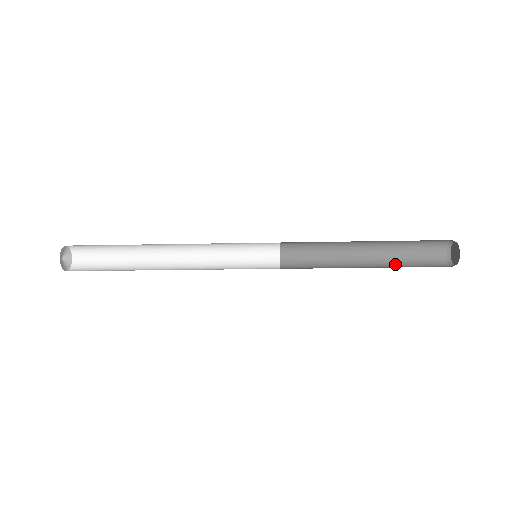
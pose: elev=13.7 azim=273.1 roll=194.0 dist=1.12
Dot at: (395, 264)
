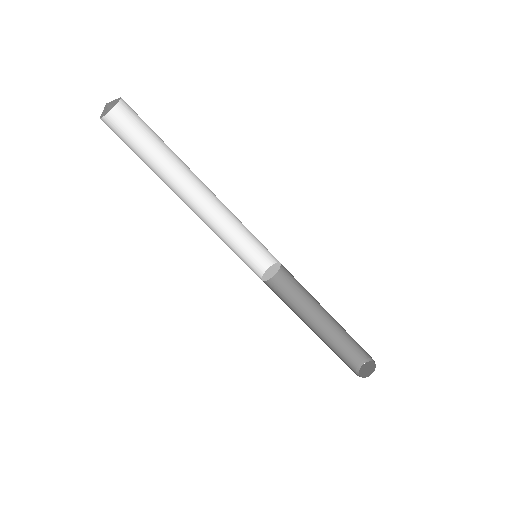
Dot at: (331, 348)
